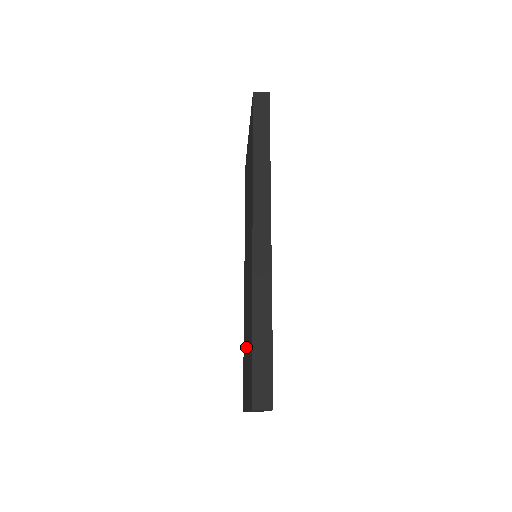
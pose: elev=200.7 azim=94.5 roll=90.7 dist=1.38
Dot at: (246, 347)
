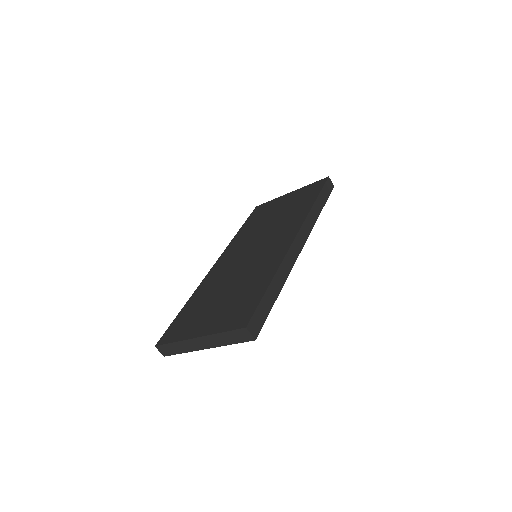
Dot at: (214, 300)
